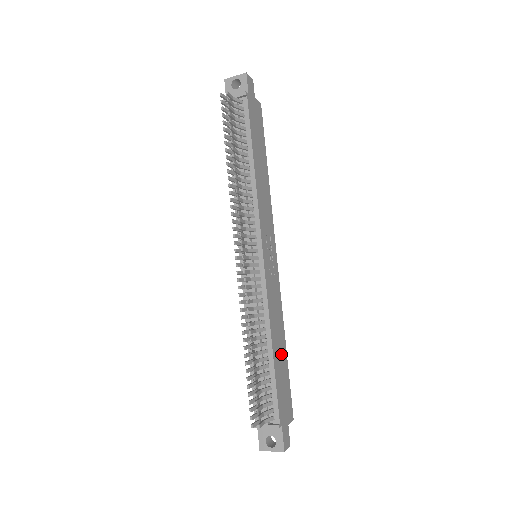
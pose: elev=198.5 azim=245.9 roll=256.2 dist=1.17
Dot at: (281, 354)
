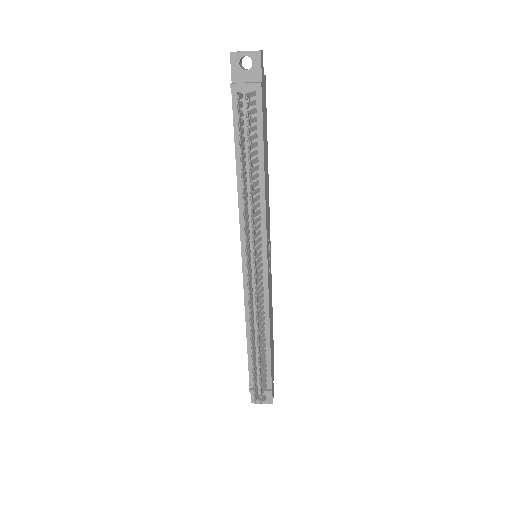
Dot at: (272, 333)
